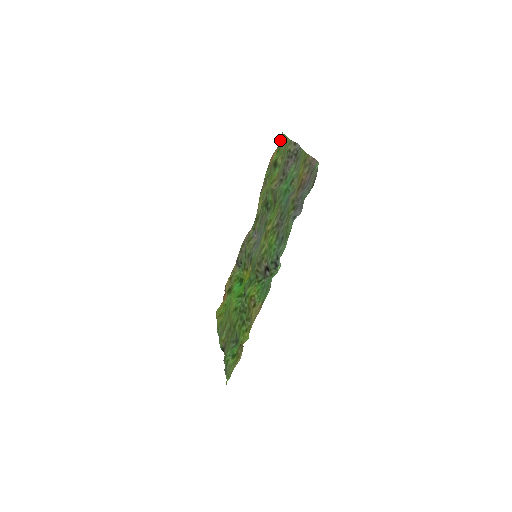
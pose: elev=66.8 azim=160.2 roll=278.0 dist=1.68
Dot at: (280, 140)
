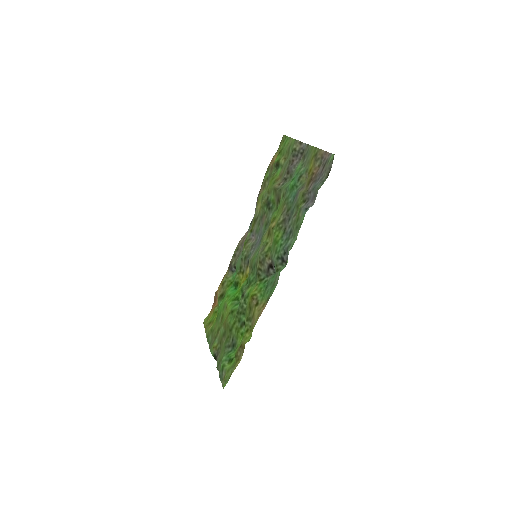
Dot at: (282, 142)
